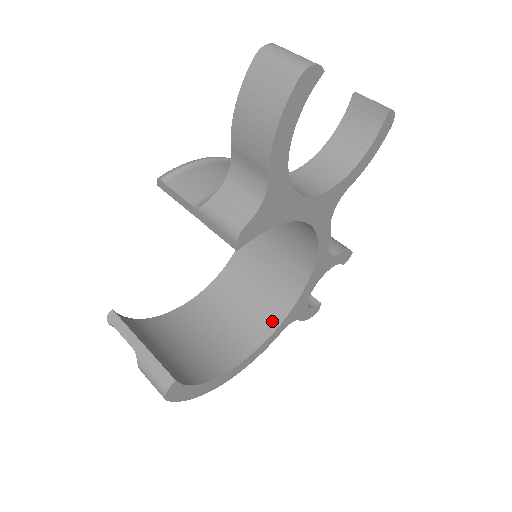
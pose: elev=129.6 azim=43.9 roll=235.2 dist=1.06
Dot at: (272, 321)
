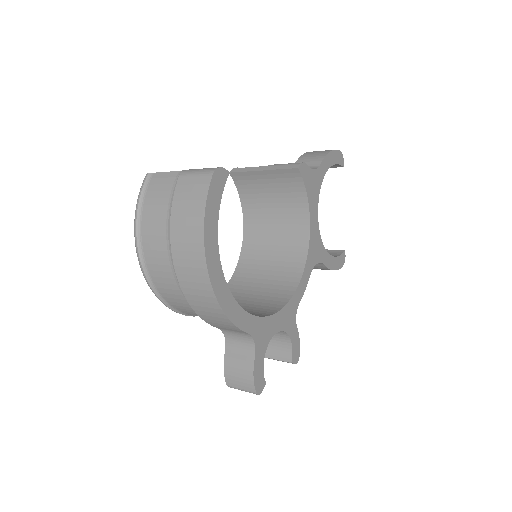
Dot at: occluded
